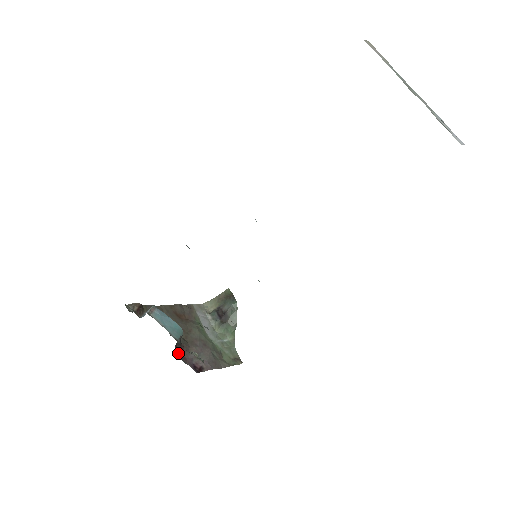
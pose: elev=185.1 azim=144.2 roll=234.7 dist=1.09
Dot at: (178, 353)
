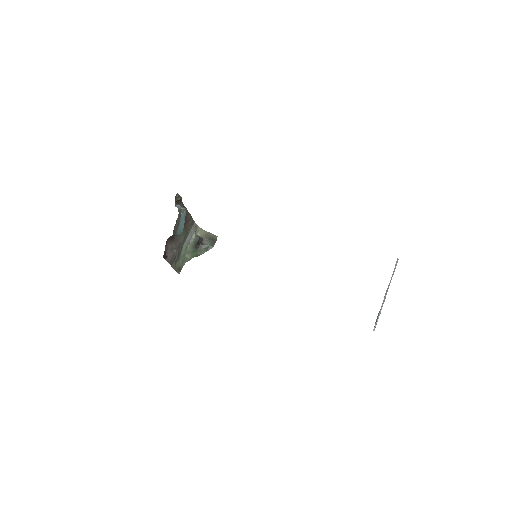
Dot at: (168, 239)
